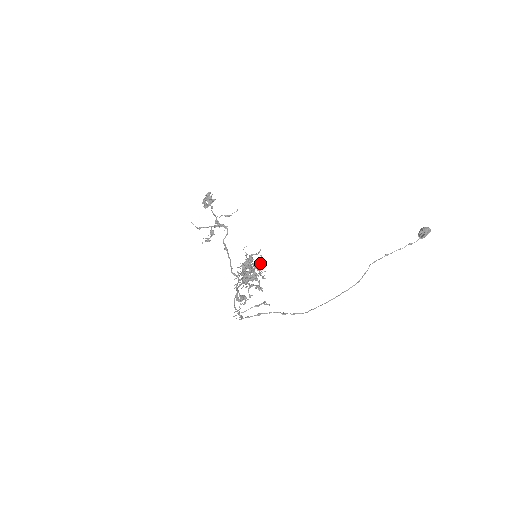
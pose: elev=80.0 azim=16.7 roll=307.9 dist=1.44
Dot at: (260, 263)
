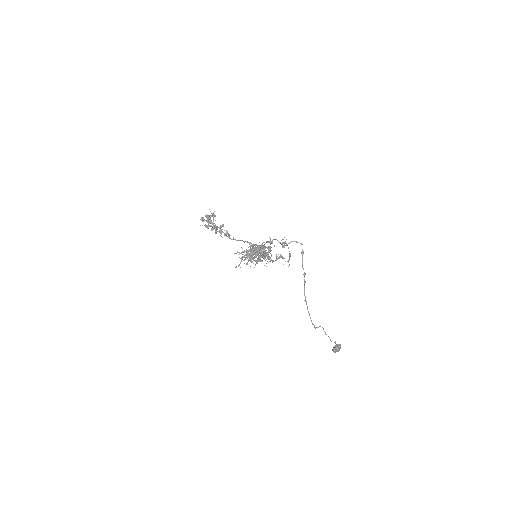
Dot at: occluded
